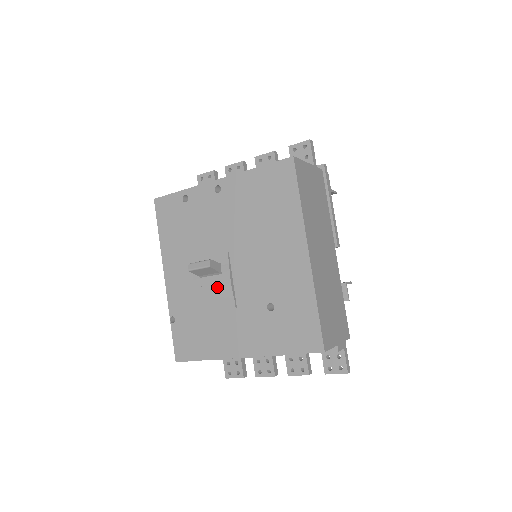
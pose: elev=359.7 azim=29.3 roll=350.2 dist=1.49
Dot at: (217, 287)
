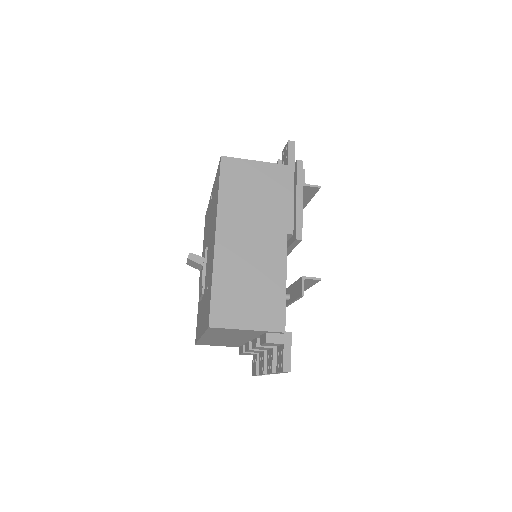
Dot at: occluded
